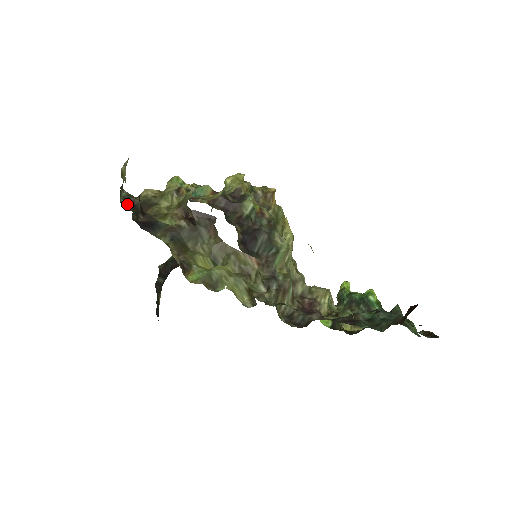
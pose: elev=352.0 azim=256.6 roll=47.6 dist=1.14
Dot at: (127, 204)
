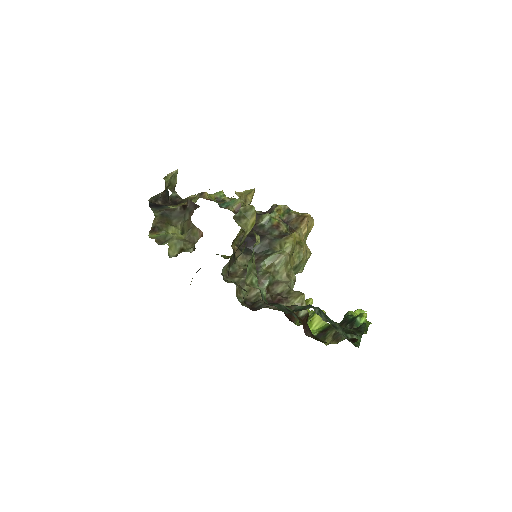
Dot at: (171, 200)
